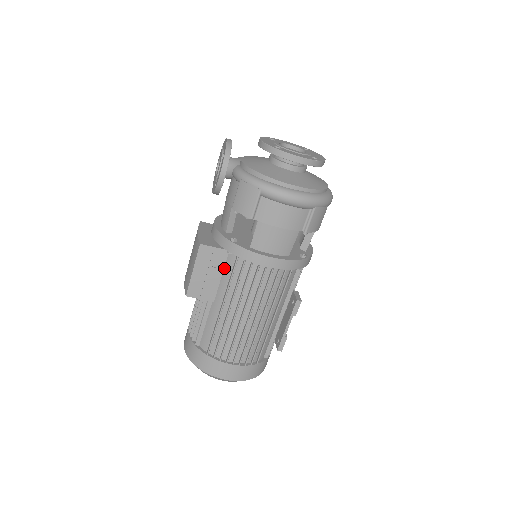
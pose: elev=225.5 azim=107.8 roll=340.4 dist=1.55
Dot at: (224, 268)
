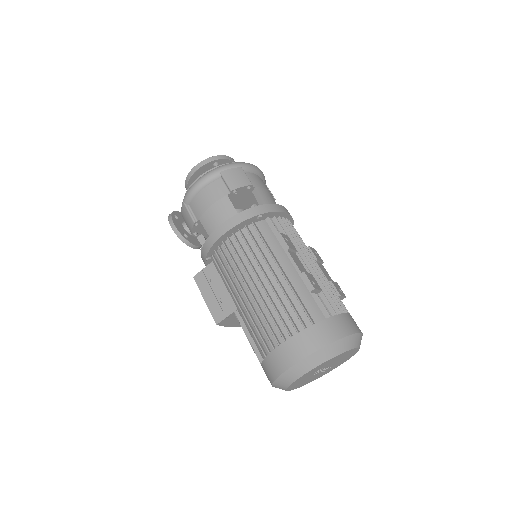
Dot at: (220, 276)
